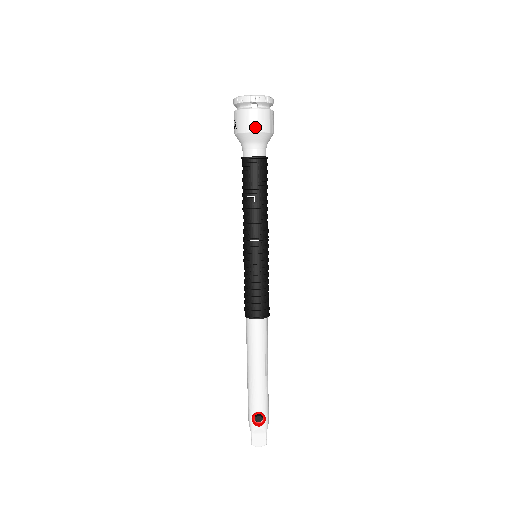
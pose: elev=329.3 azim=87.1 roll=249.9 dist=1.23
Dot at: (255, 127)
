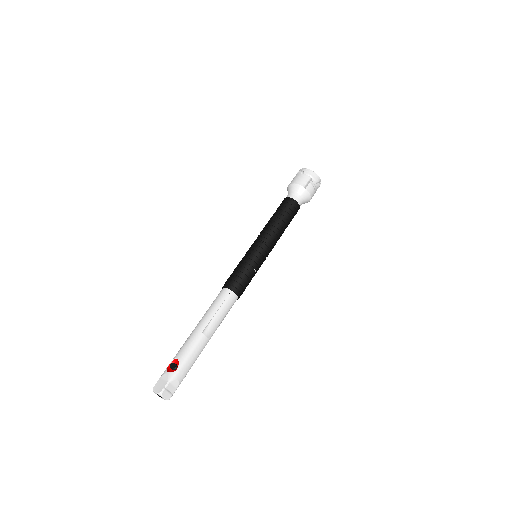
Dot at: (295, 181)
